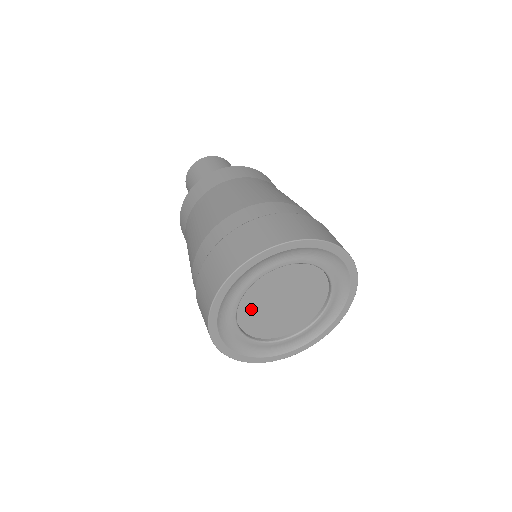
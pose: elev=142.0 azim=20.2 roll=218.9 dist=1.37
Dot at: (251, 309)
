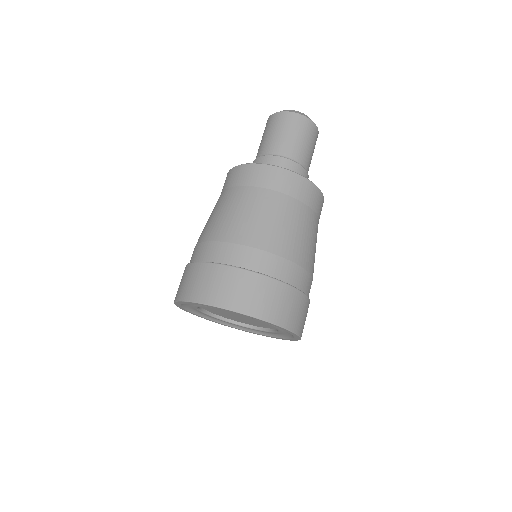
Dot at: occluded
